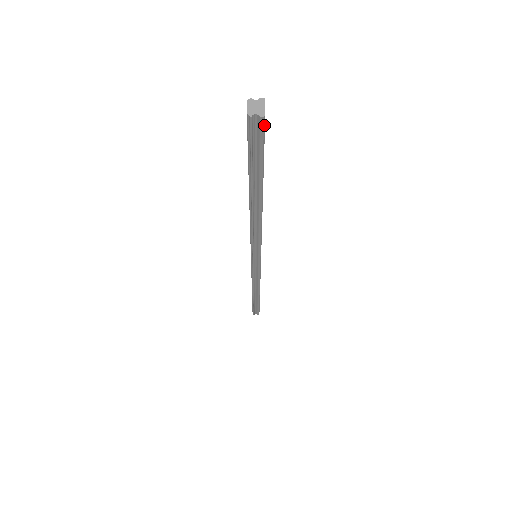
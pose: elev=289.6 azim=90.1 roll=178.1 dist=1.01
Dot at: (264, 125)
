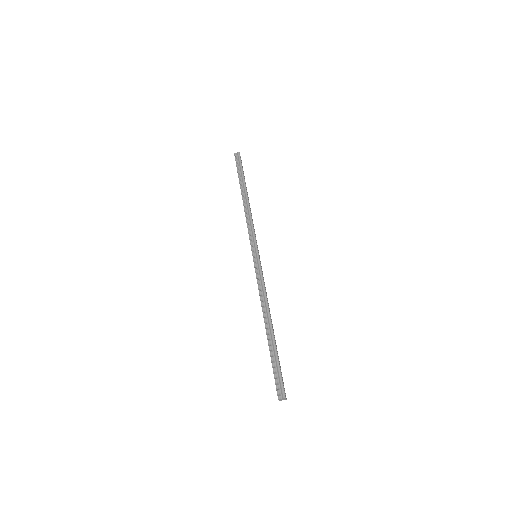
Dot at: (285, 394)
